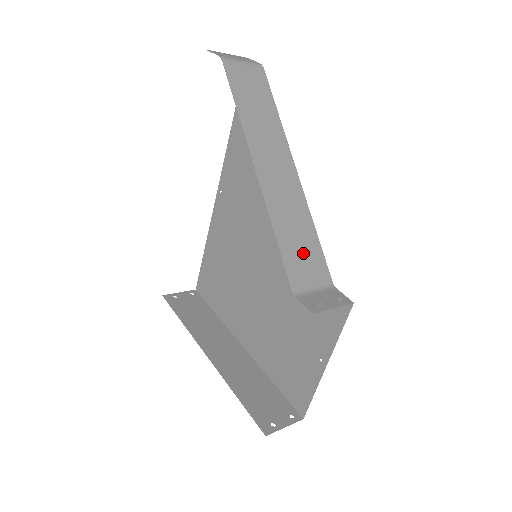
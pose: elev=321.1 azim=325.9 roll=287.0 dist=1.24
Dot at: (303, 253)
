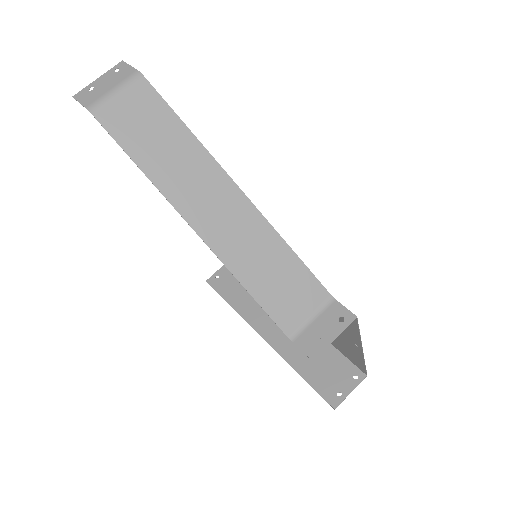
Dot at: (285, 286)
